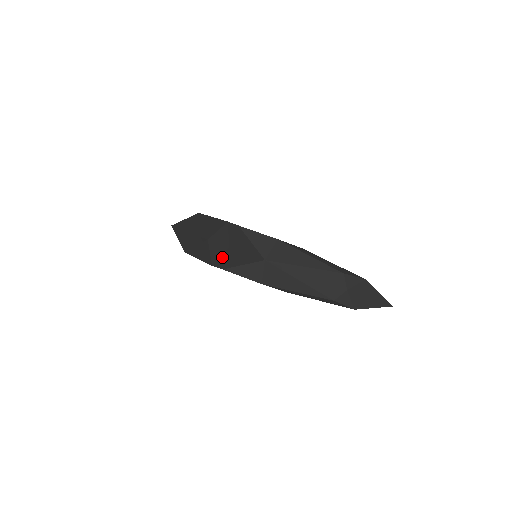
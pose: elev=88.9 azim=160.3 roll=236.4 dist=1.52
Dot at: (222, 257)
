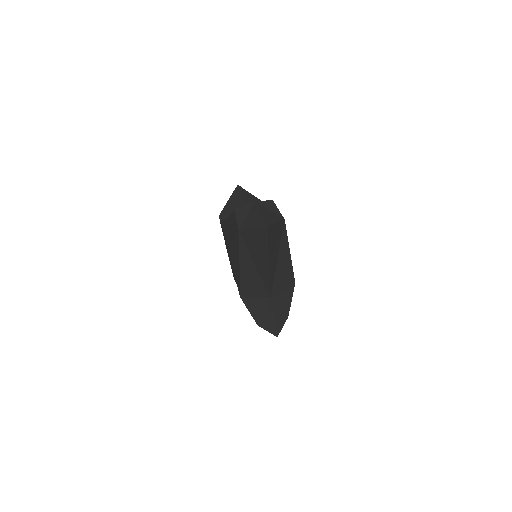
Dot at: (229, 201)
